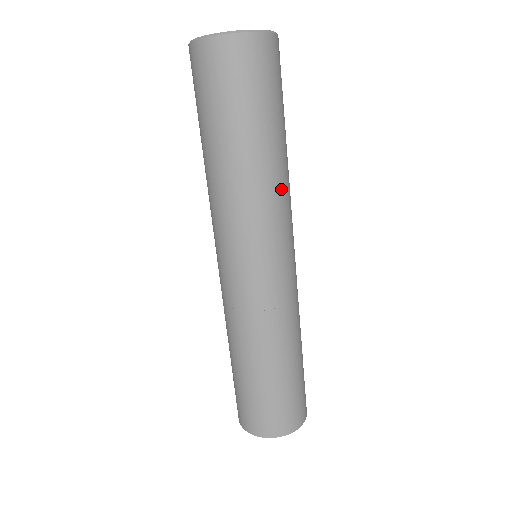
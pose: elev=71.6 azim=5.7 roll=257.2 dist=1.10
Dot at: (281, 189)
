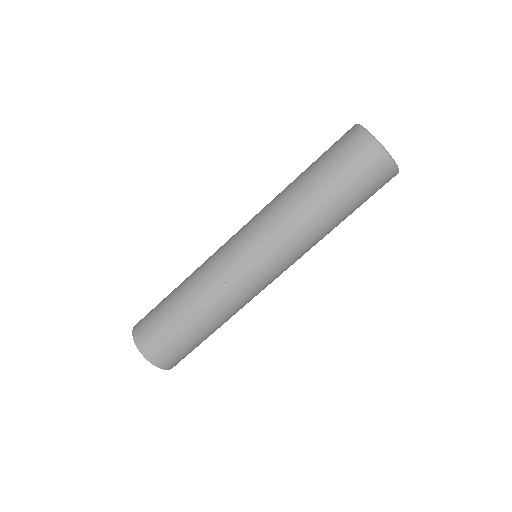
Dot at: (316, 243)
